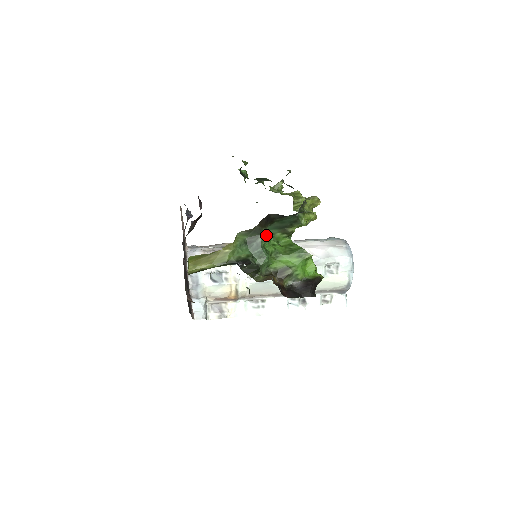
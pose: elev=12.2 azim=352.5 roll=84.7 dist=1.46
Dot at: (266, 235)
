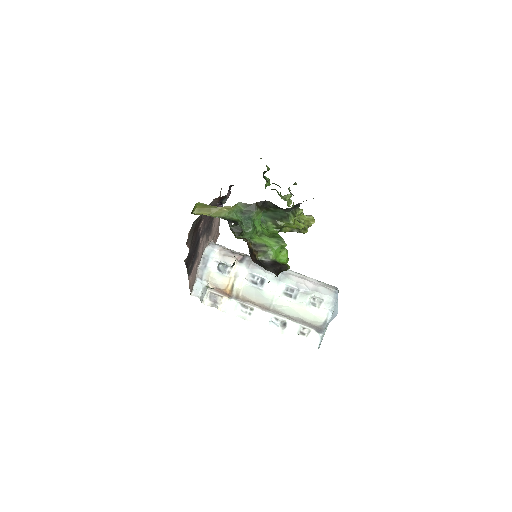
Dot at: (259, 215)
